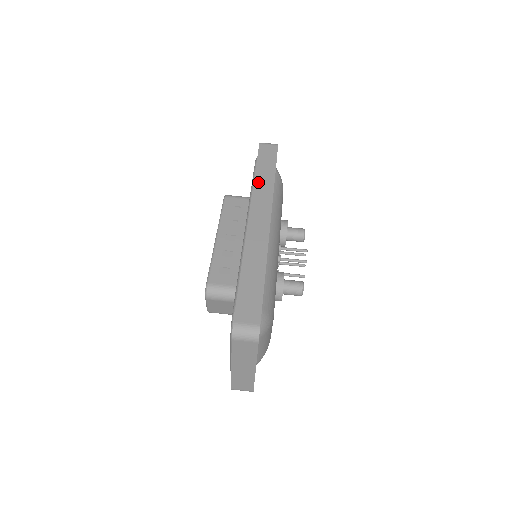
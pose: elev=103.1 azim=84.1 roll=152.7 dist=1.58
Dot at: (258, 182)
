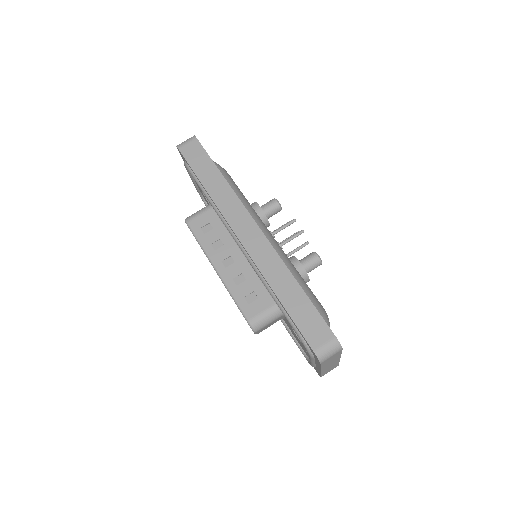
Dot at: (214, 194)
